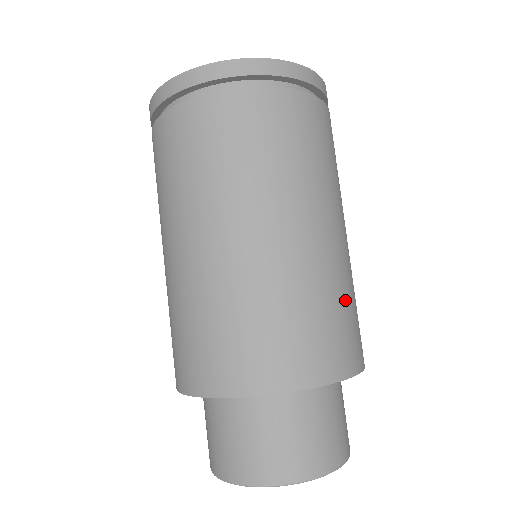
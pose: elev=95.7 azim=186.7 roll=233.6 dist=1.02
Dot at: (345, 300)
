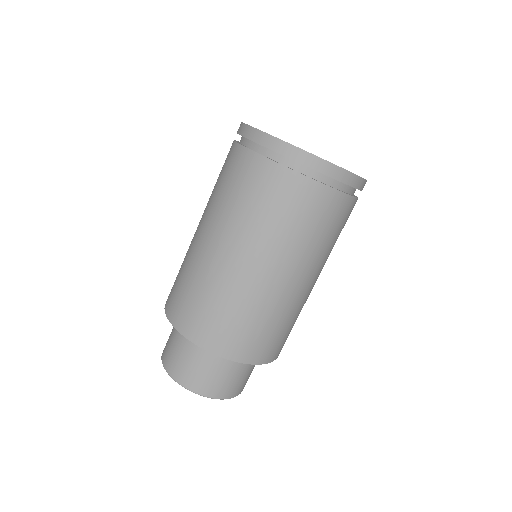
Dot at: (238, 313)
